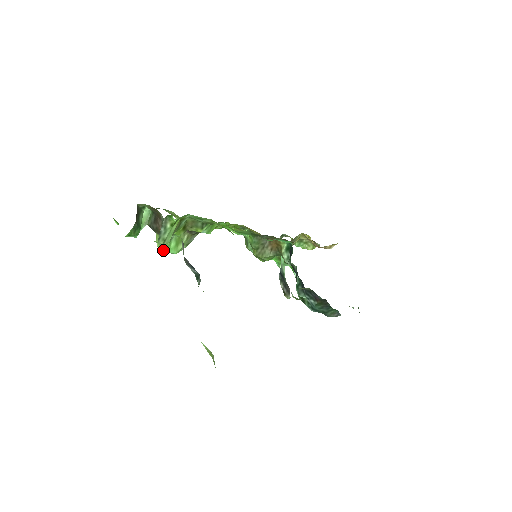
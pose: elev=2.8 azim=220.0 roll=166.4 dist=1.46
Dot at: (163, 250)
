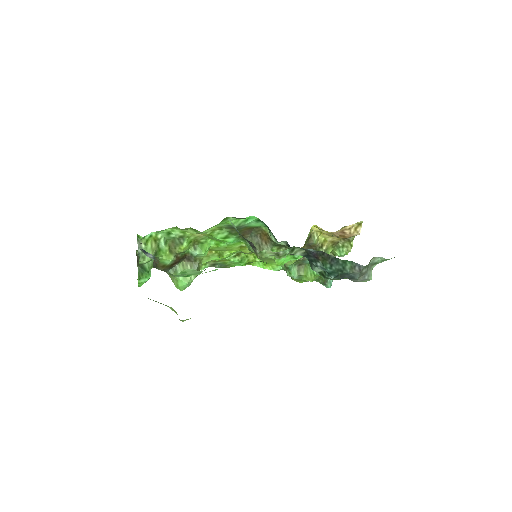
Dot at: (178, 287)
